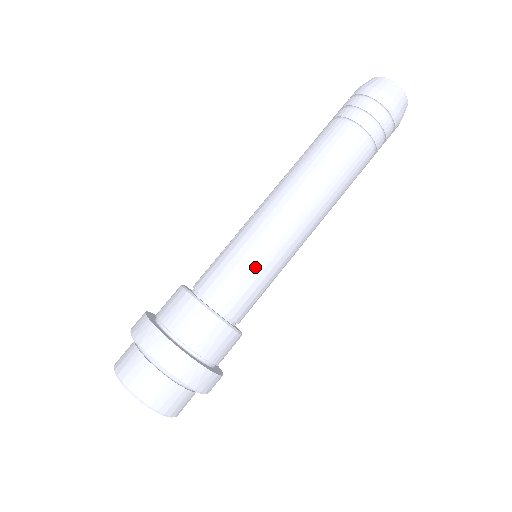
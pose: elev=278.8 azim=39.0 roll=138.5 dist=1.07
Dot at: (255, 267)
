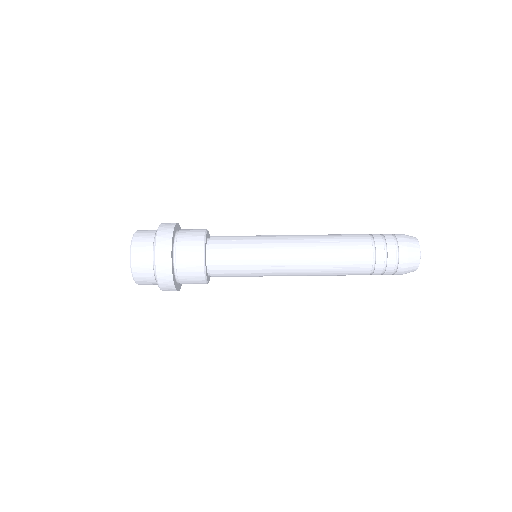
Dot at: (247, 269)
